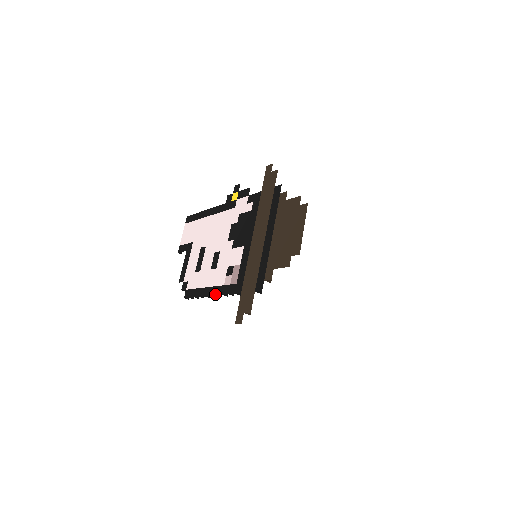
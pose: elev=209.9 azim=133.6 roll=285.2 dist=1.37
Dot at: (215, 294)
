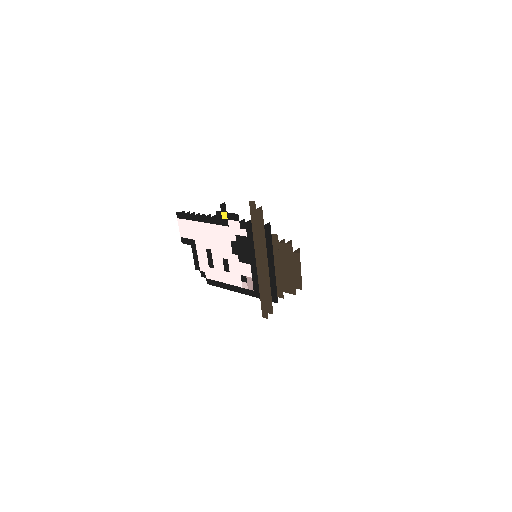
Dot at: (237, 292)
